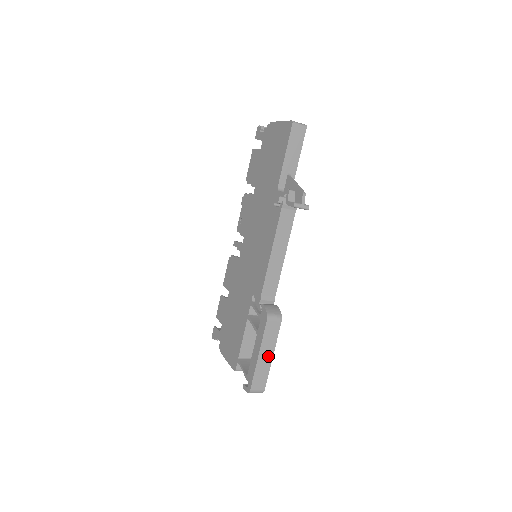
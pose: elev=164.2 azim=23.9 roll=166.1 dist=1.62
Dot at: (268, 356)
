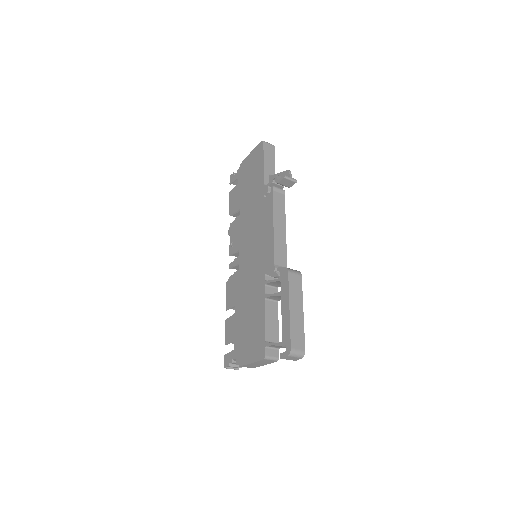
Dot at: (299, 311)
